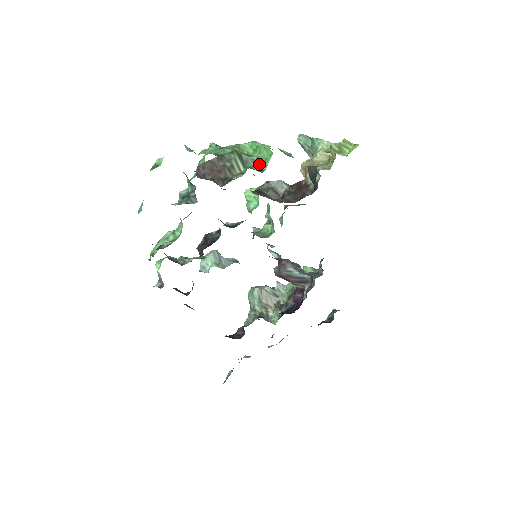
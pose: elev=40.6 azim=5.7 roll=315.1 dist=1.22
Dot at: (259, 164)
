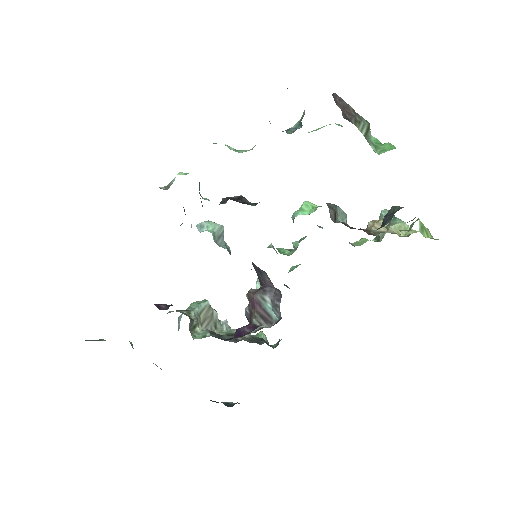
Dot at: (375, 148)
